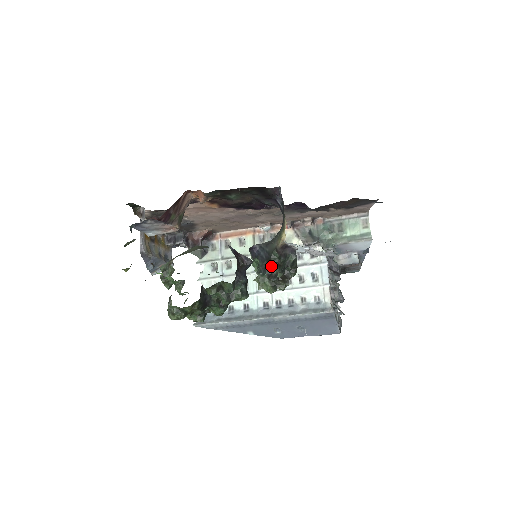
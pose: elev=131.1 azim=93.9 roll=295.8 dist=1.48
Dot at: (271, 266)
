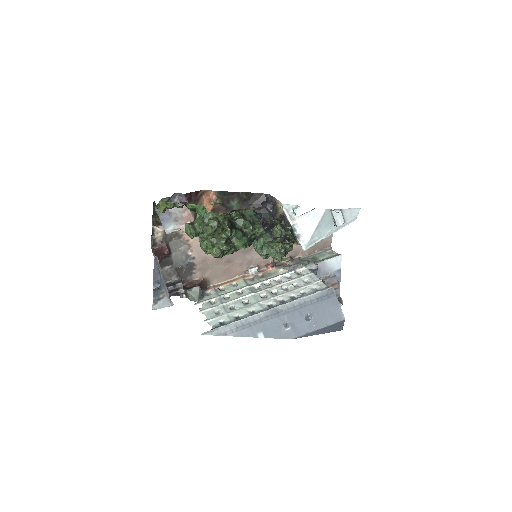
Dot at: (275, 233)
